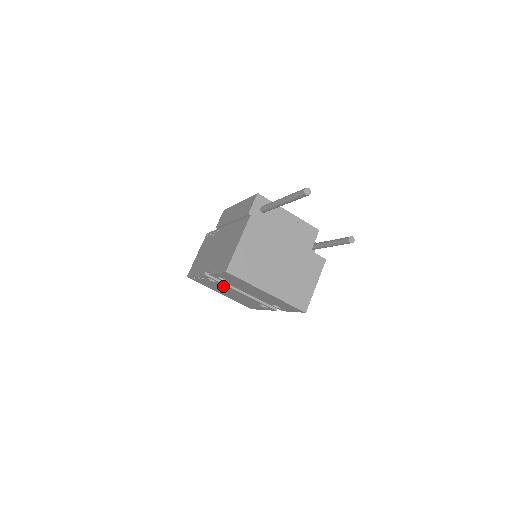
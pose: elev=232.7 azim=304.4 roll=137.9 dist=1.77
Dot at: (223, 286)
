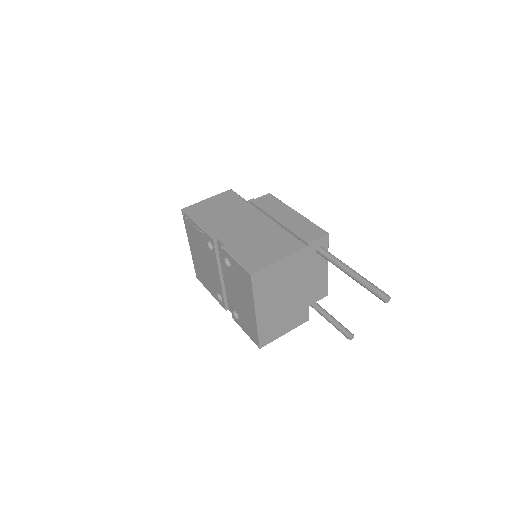
Dot at: (211, 256)
